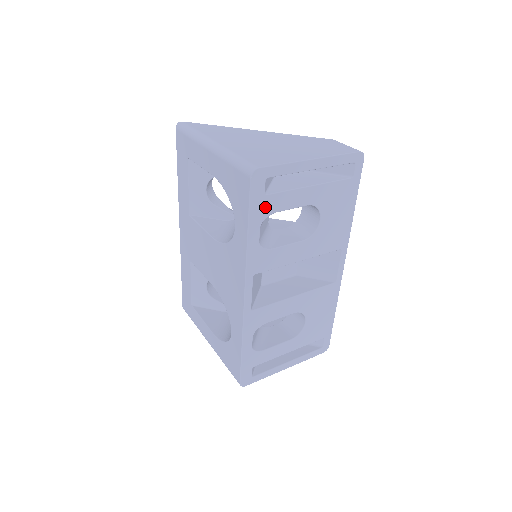
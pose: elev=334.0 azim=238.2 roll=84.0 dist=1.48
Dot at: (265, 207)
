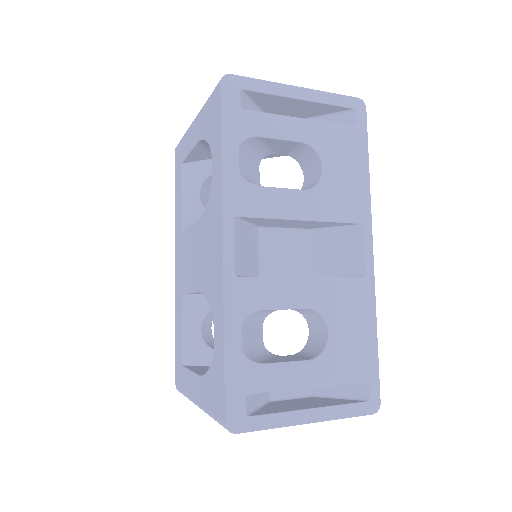
Dot at: (243, 124)
